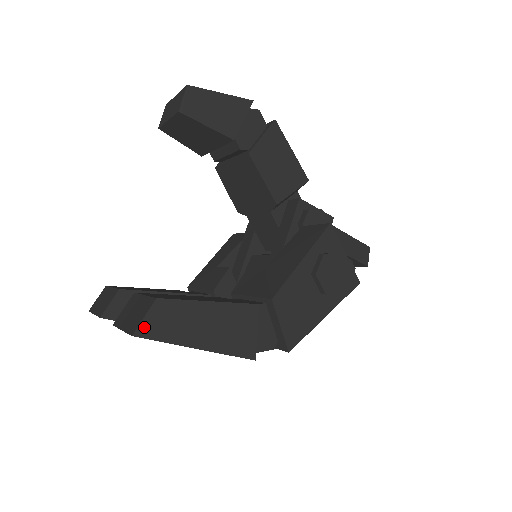
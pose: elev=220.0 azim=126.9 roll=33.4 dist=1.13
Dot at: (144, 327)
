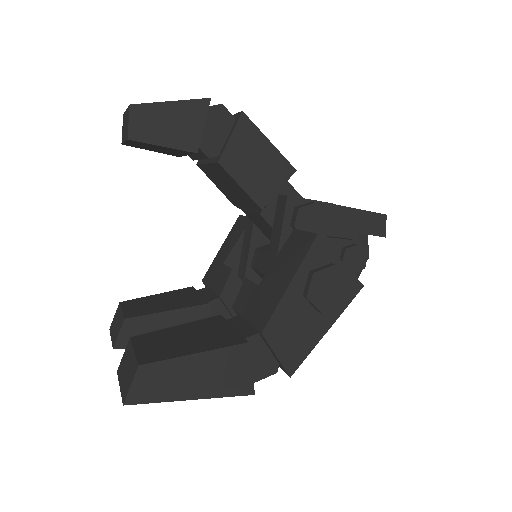
Dot at: (133, 394)
